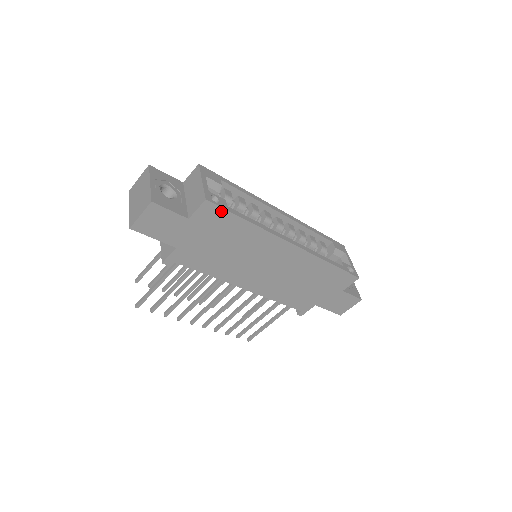
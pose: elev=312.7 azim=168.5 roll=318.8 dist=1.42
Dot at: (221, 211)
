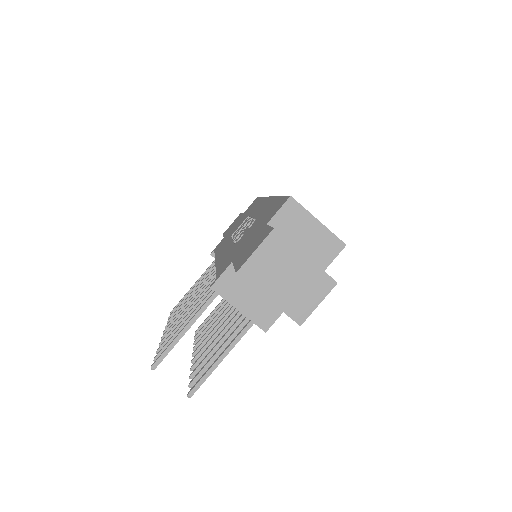
Dot at: occluded
